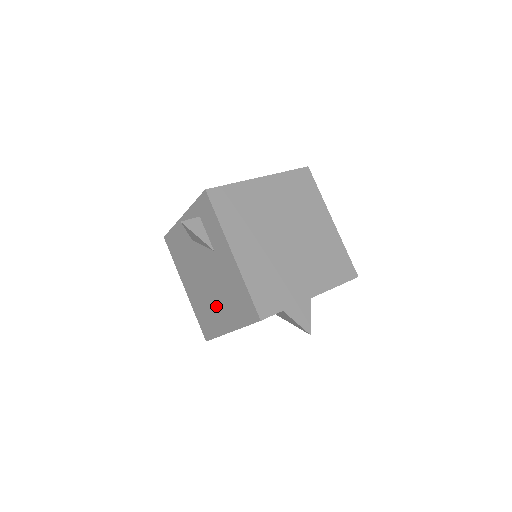
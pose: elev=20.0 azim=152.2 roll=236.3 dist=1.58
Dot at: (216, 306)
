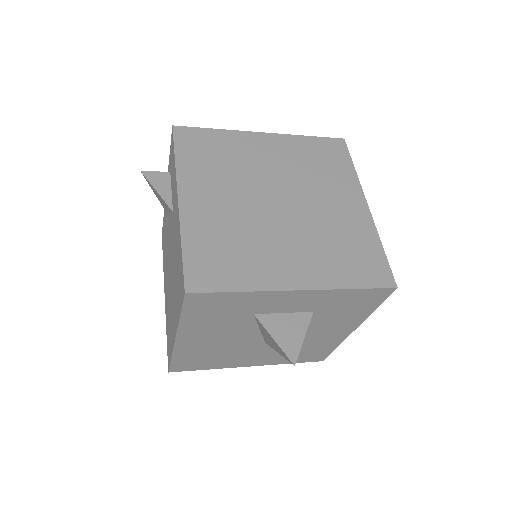
Dot at: (172, 303)
